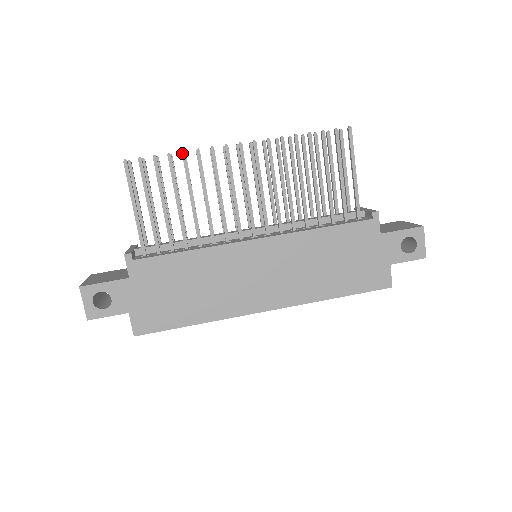
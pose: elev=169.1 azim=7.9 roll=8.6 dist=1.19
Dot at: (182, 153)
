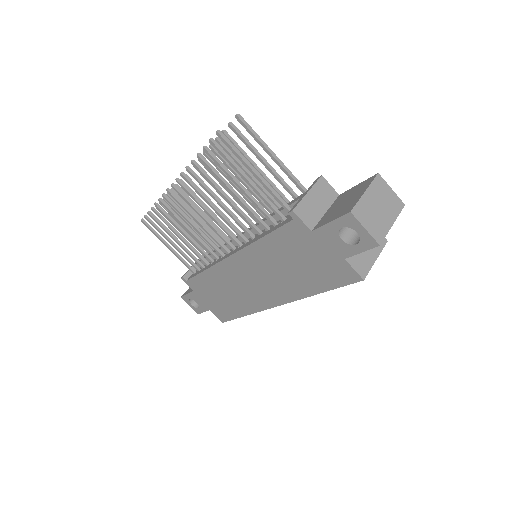
Dot at: (155, 206)
